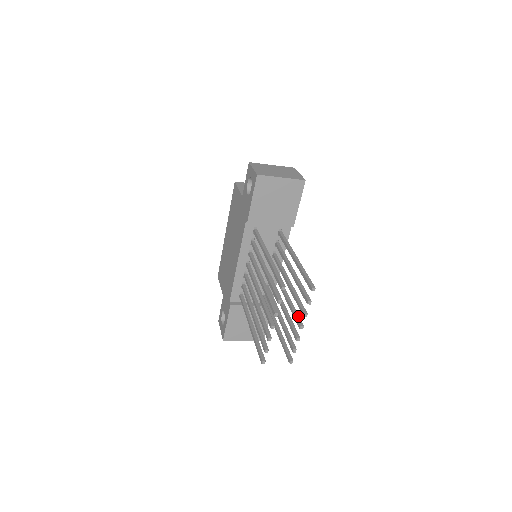
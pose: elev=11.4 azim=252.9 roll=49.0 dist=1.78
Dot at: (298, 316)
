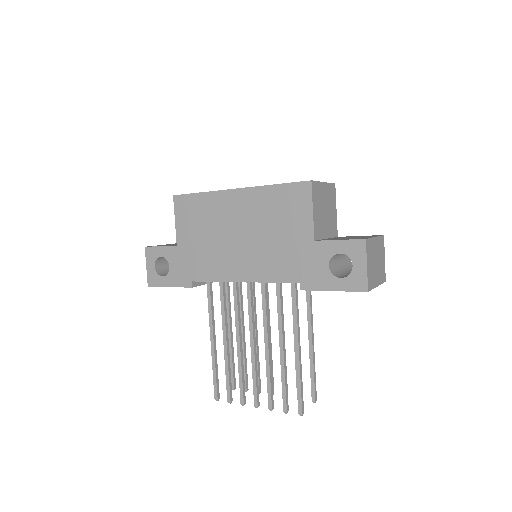
Dot at: (273, 379)
